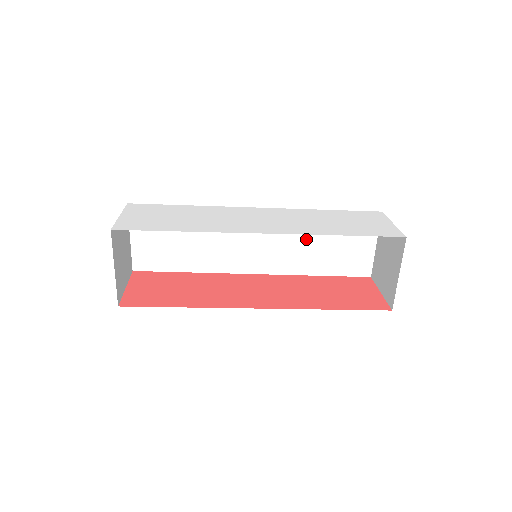
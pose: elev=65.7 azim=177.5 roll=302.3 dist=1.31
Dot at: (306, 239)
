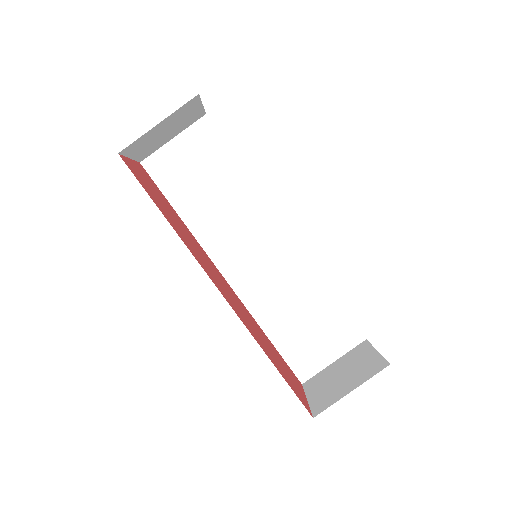
Dot at: (293, 296)
